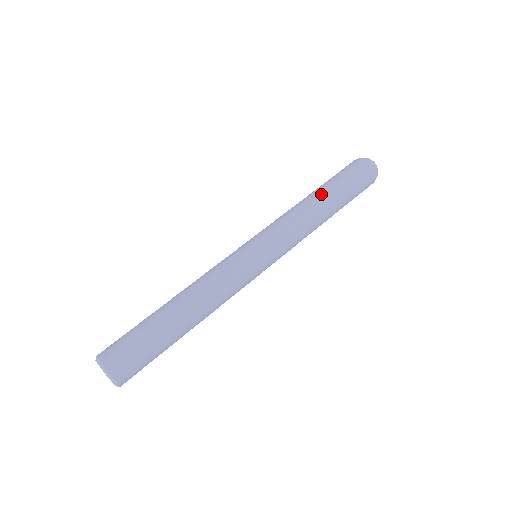
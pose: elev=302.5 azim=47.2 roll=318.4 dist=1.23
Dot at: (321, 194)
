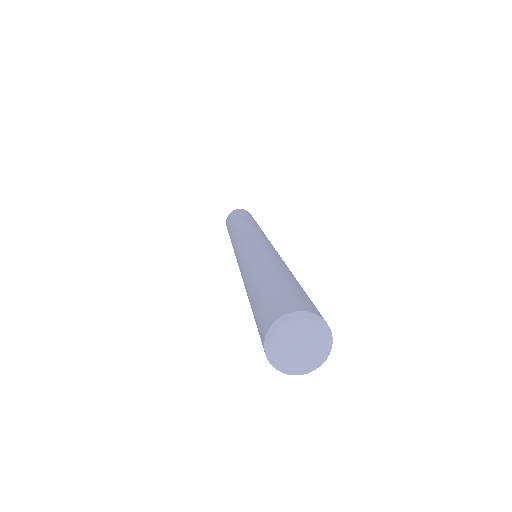
Dot at: (233, 224)
